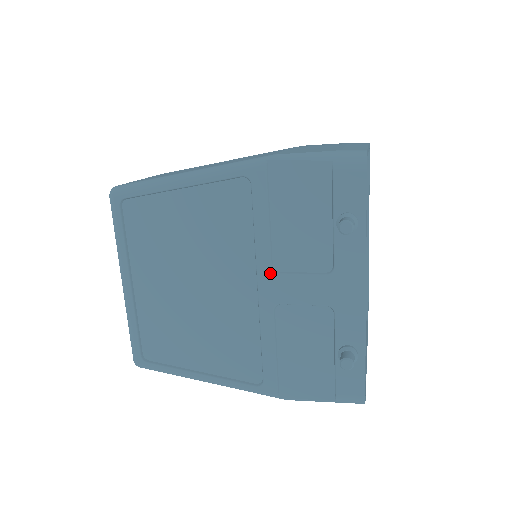
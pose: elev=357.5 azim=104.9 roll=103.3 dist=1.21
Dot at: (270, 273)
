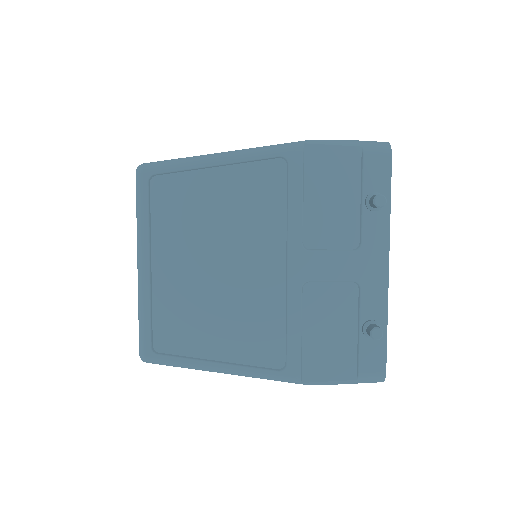
Dot at: (301, 250)
